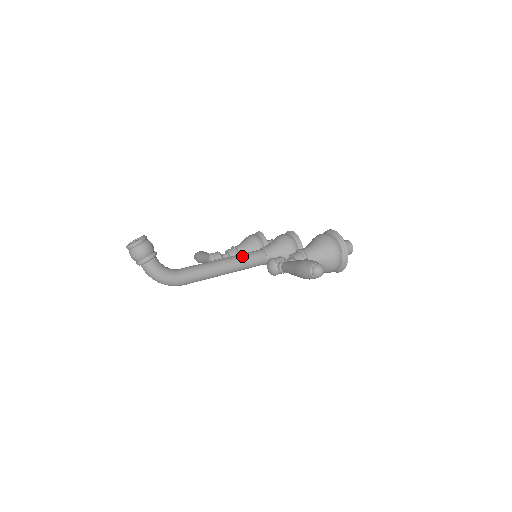
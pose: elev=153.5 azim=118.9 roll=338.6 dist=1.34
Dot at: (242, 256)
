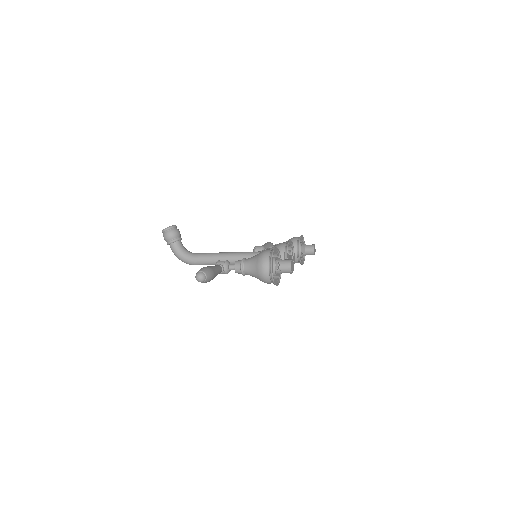
Dot at: (241, 254)
